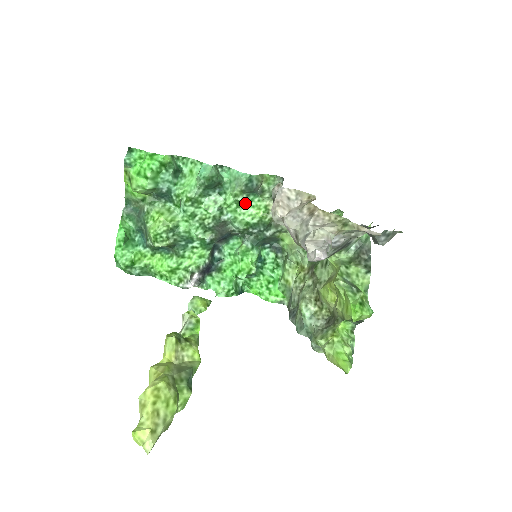
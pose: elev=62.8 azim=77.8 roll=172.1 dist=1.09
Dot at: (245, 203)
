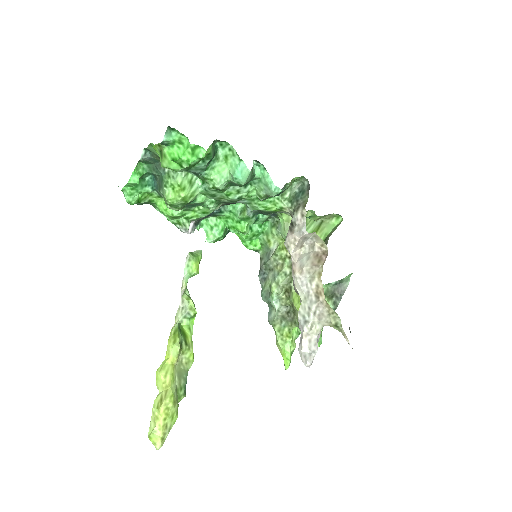
Dot at: (265, 199)
